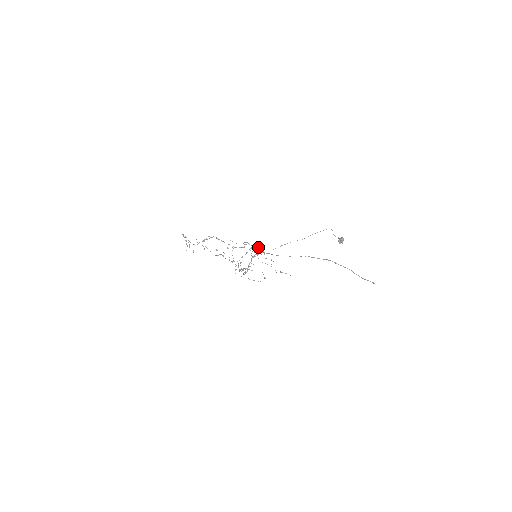
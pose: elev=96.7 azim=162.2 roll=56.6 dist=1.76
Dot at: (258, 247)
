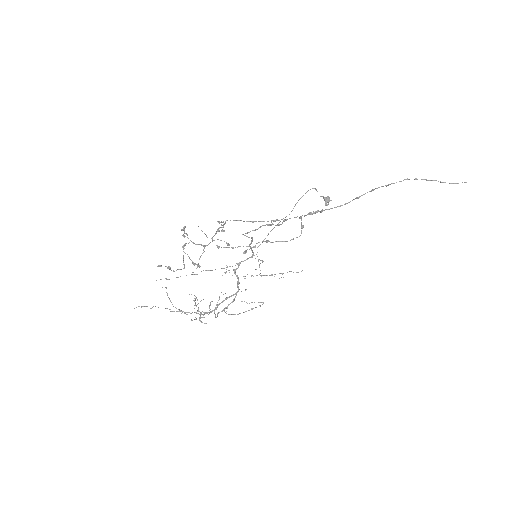
Dot at: (251, 242)
